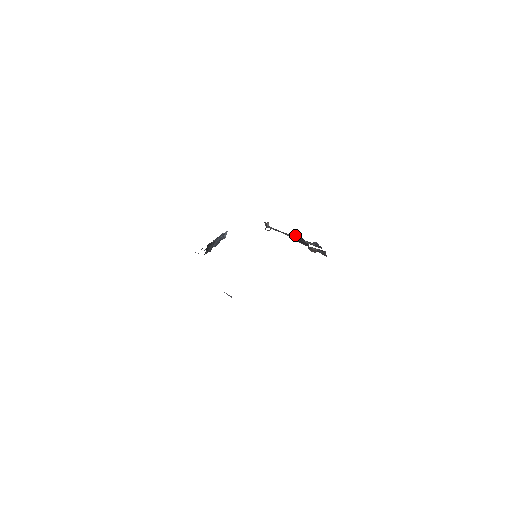
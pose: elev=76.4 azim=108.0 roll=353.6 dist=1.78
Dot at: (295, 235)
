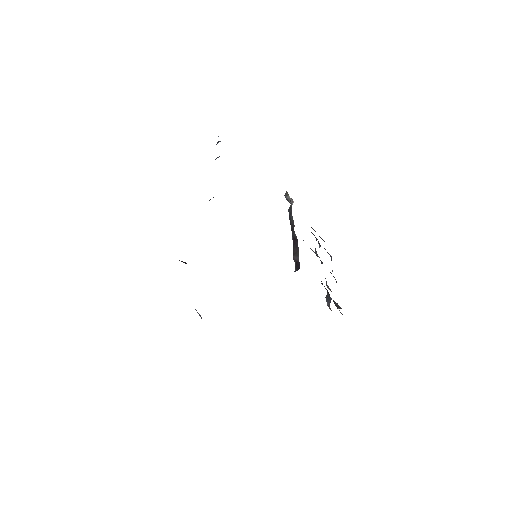
Dot at: occluded
